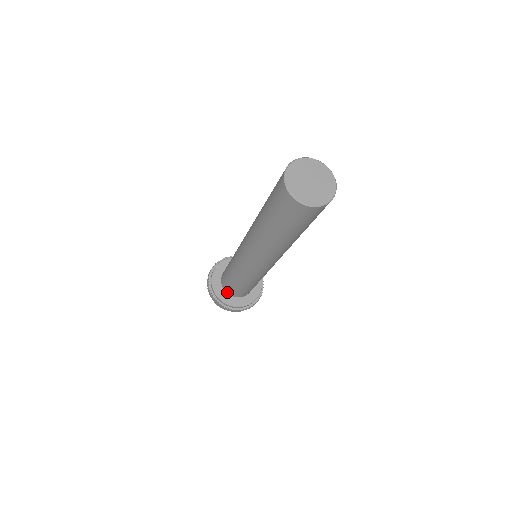
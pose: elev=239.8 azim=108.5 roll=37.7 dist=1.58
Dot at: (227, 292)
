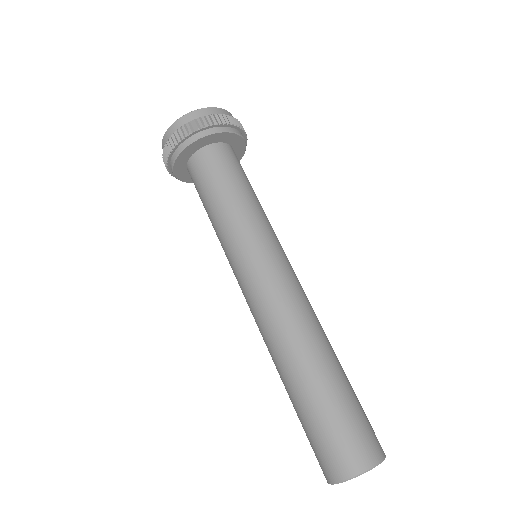
Dot at: occluded
